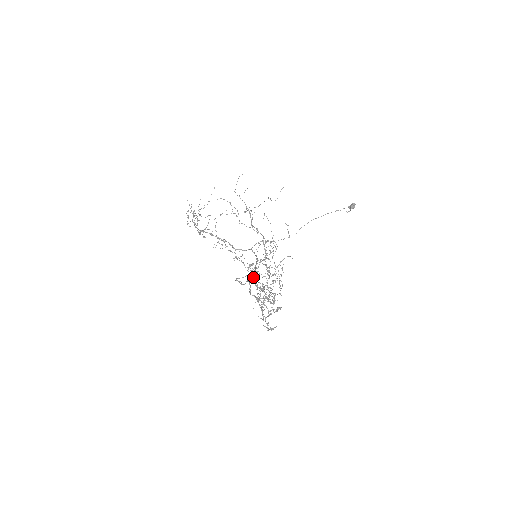
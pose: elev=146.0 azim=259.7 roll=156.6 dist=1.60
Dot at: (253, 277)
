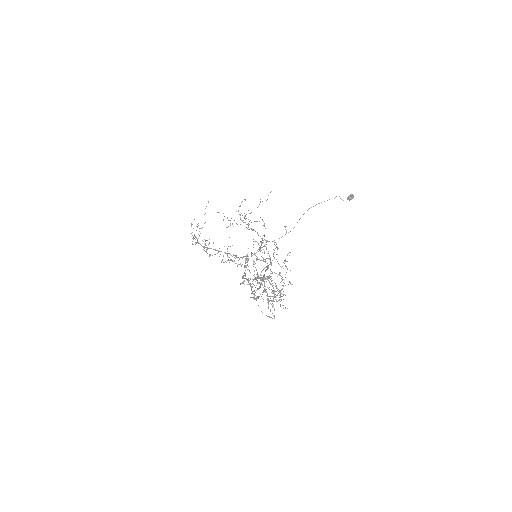
Dot at: occluded
